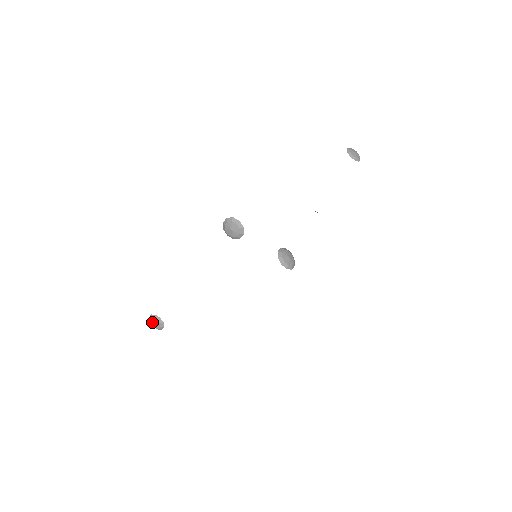
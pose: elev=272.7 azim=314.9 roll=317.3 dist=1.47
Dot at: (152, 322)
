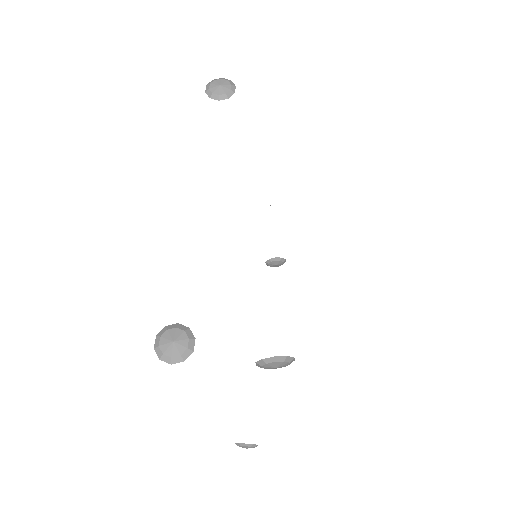
Dot at: (166, 345)
